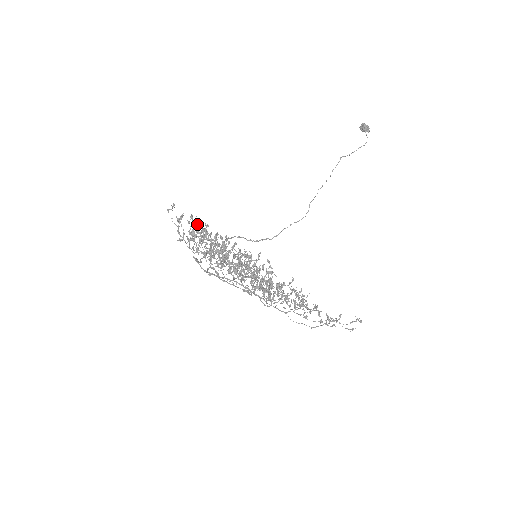
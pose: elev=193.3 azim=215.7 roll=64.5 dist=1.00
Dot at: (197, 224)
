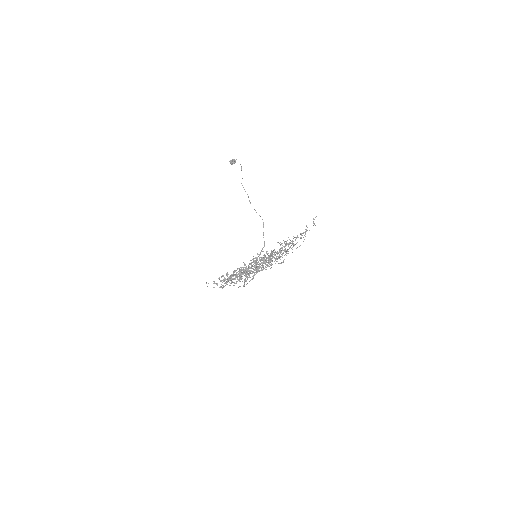
Dot at: occluded
